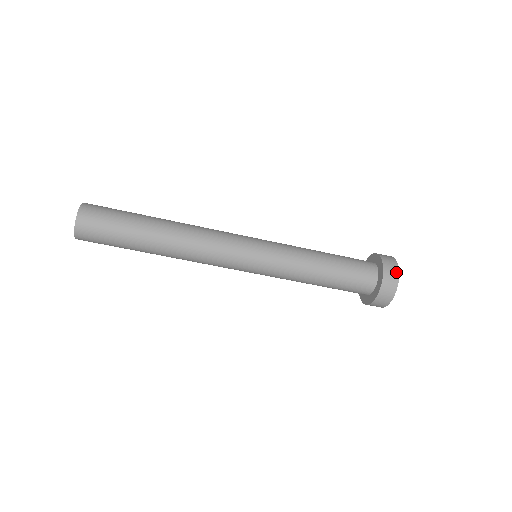
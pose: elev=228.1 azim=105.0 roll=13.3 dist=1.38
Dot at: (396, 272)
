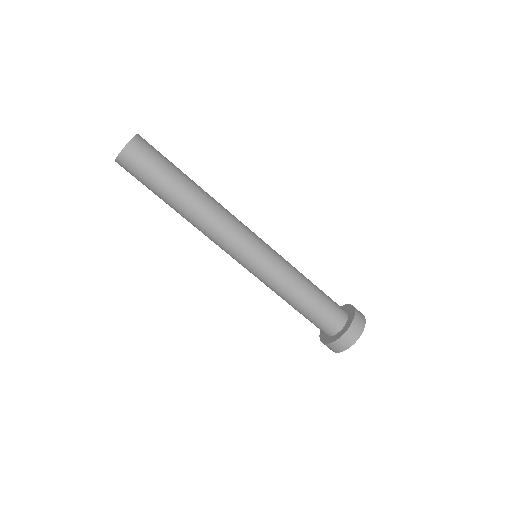
Dot at: occluded
